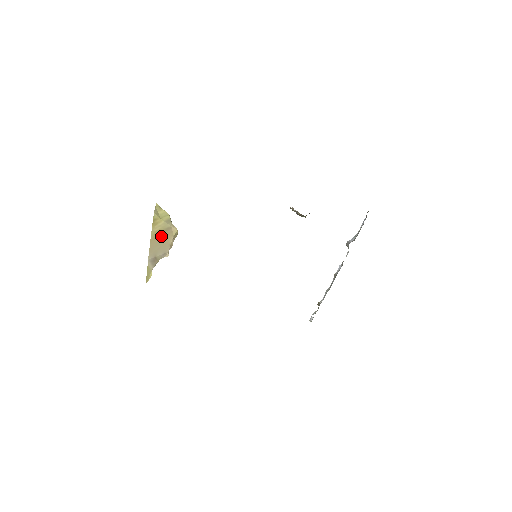
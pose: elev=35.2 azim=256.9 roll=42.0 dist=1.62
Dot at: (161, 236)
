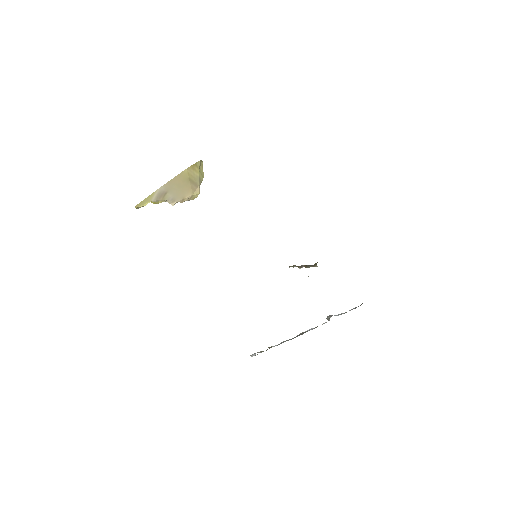
Dot at: (187, 182)
